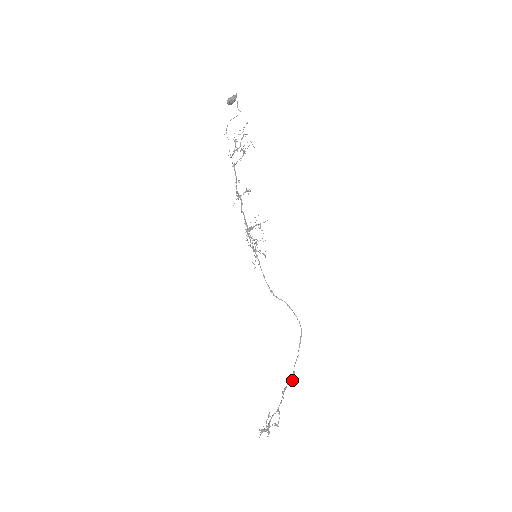
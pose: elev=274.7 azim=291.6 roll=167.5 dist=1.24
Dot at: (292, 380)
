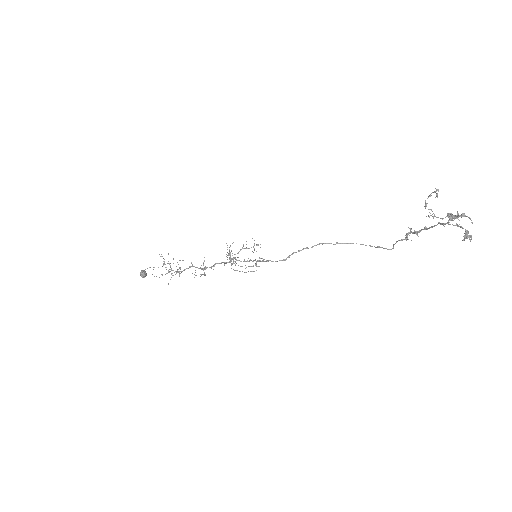
Dot at: (410, 232)
